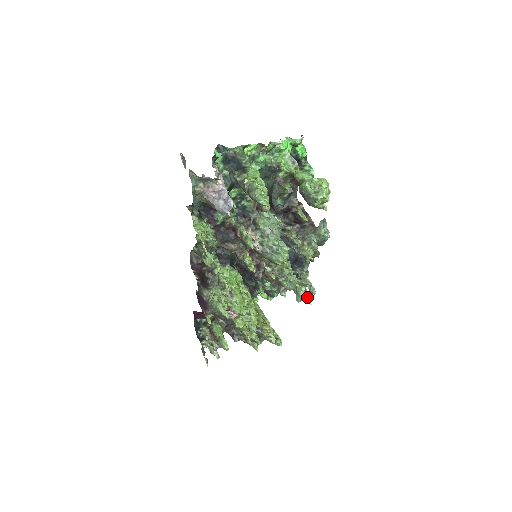
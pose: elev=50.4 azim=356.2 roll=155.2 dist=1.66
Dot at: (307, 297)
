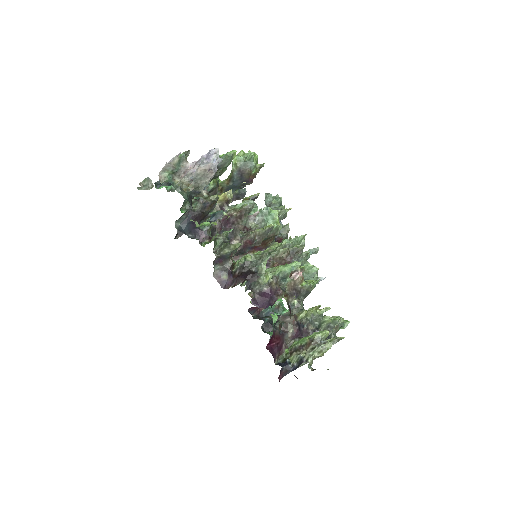
Dot at: occluded
